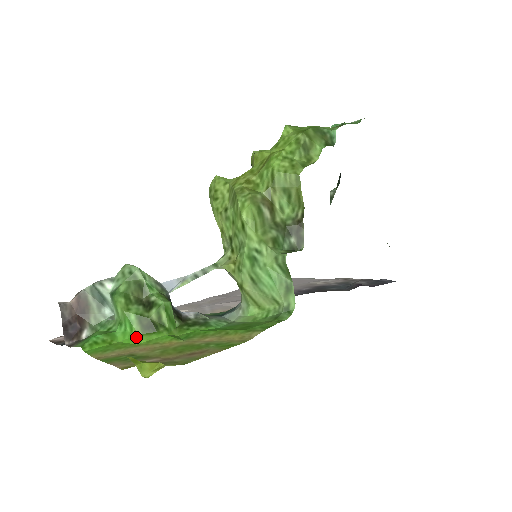
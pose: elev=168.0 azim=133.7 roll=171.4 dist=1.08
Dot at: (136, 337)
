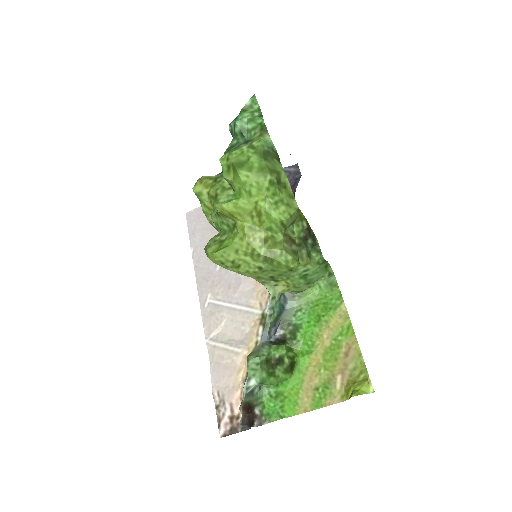
Dot at: (293, 379)
